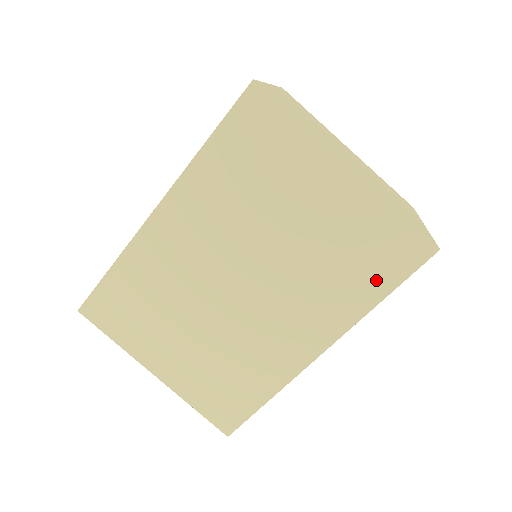
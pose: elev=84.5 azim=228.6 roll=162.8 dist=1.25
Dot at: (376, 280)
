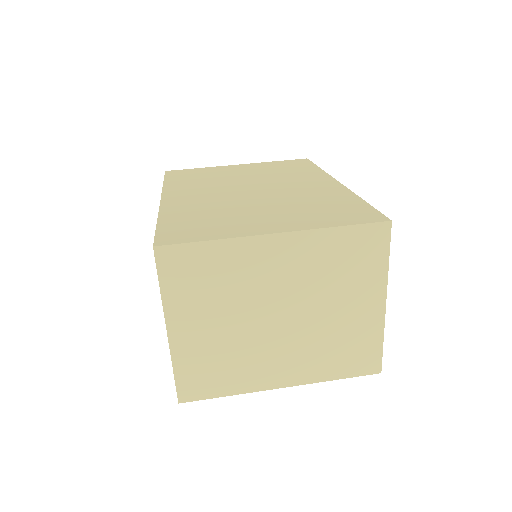
Dot at: (305, 167)
